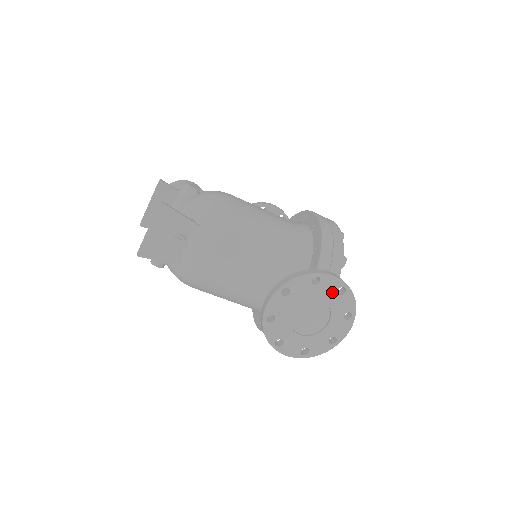
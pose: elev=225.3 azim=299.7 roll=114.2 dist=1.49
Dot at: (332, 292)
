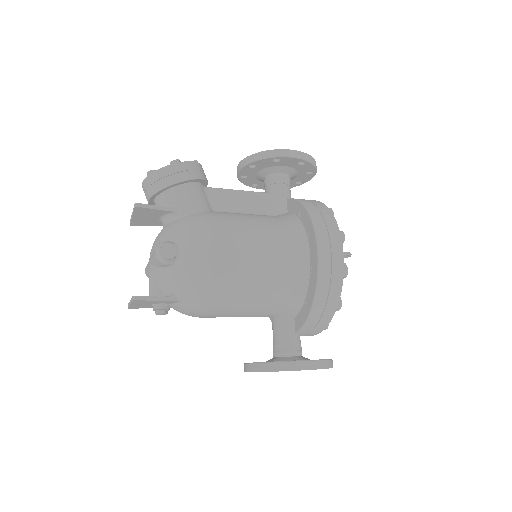
Dot at: occluded
